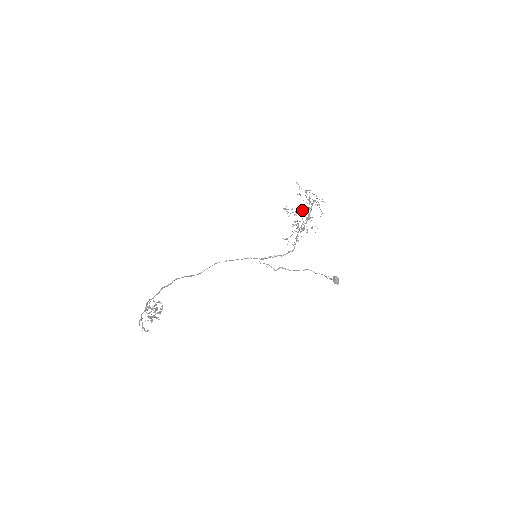
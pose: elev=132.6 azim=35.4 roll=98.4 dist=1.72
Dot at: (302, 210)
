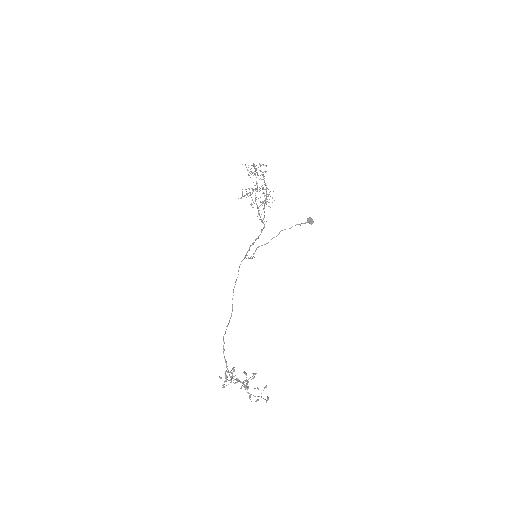
Dot at: occluded
